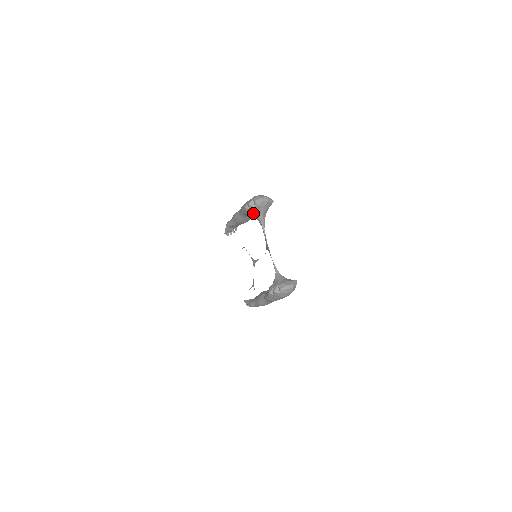
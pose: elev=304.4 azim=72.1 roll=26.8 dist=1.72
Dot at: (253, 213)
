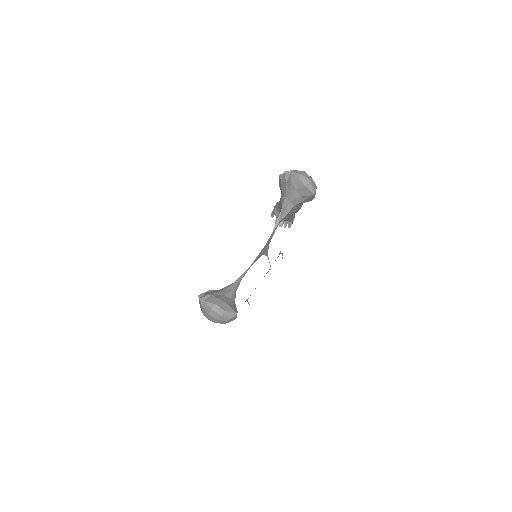
Dot at: (282, 190)
